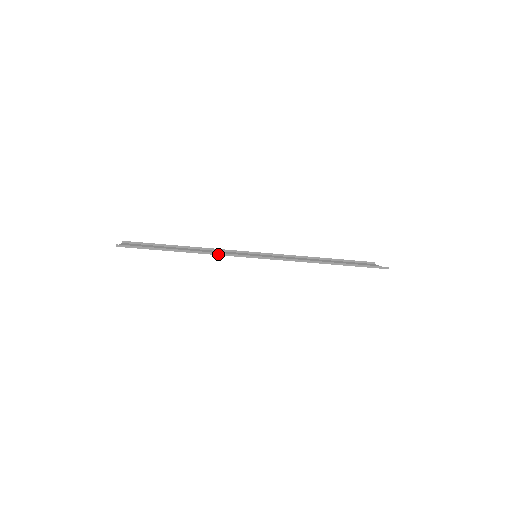
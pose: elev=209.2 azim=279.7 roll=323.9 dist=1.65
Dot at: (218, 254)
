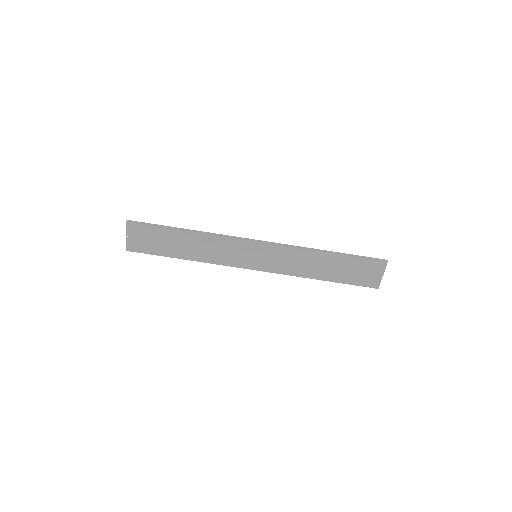
Dot at: (220, 235)
